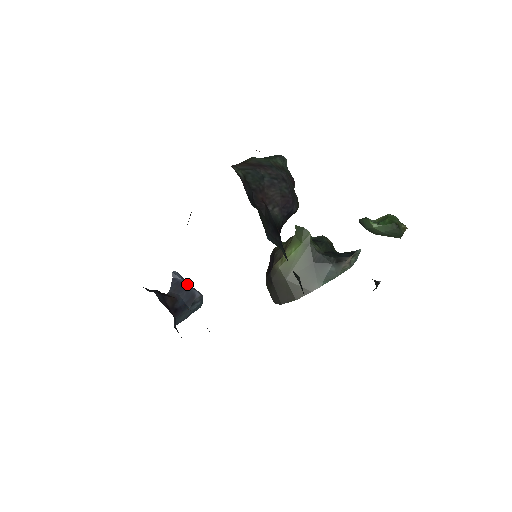
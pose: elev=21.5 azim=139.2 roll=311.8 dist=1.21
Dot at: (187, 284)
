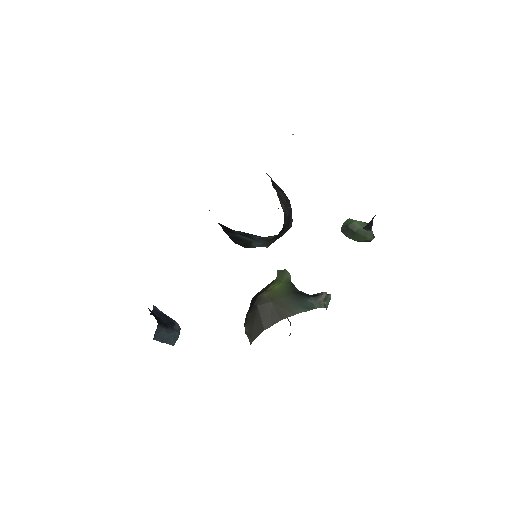
Dot at: occluded
